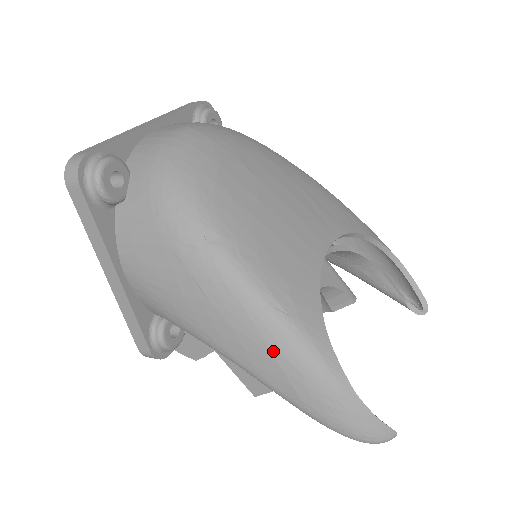
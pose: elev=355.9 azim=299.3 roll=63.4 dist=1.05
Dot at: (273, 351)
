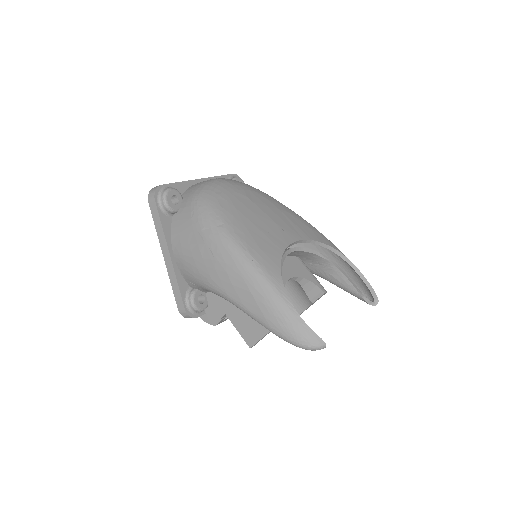
Dot at: (248, 284)
